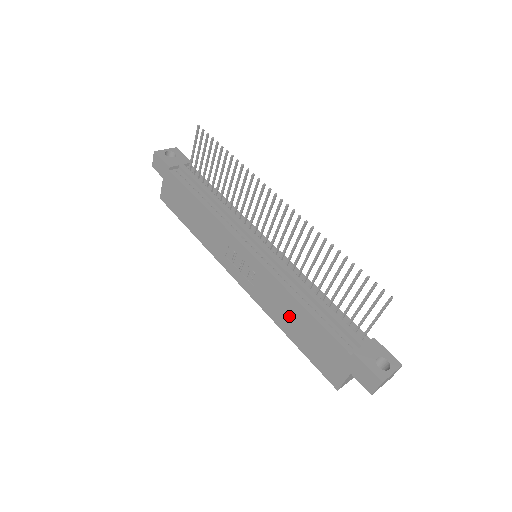
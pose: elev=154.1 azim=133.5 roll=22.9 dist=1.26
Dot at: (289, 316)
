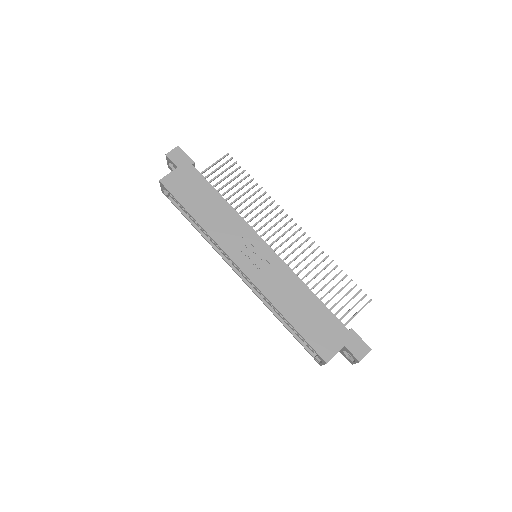
Dot at: (294, 300)
